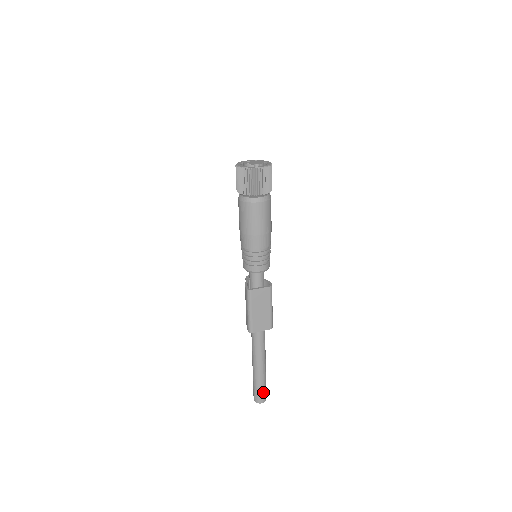
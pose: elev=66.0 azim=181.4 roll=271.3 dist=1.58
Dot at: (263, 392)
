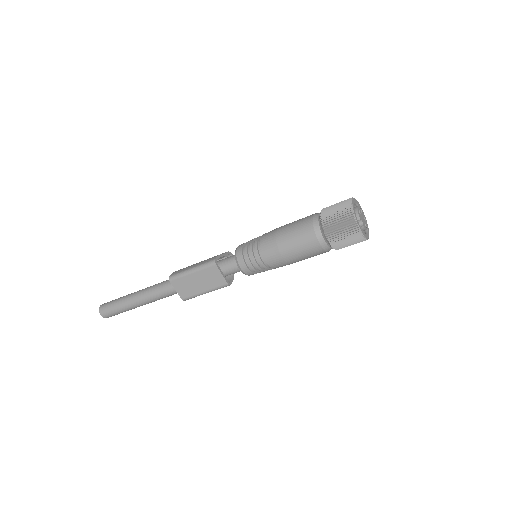
Dot at: (113, 313)
